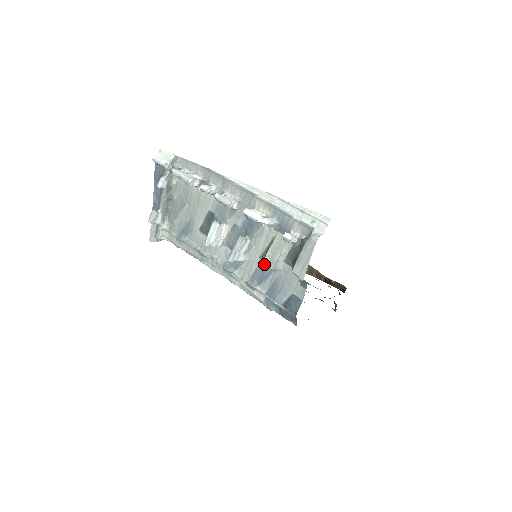
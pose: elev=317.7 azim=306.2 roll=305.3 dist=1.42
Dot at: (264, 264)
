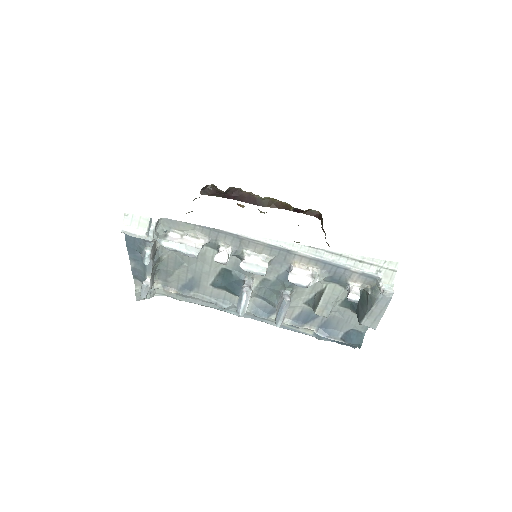
Dot at: (316, 314)
